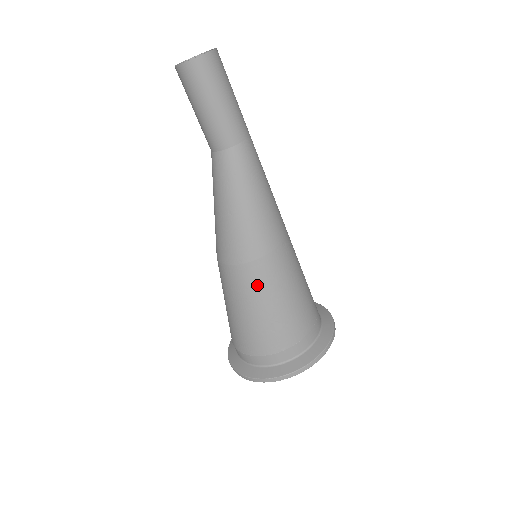
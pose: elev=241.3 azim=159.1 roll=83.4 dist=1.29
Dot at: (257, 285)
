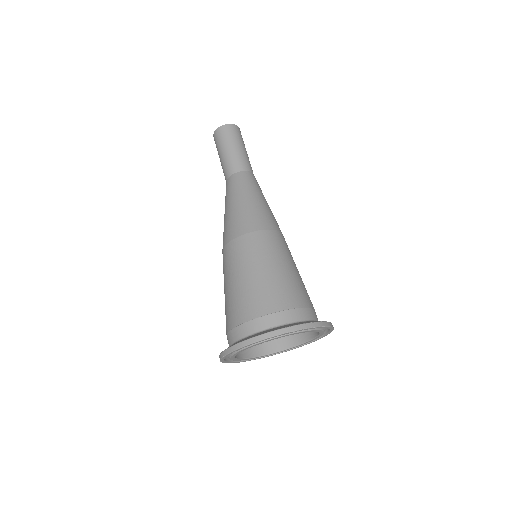
Dot at: (285, 248)
